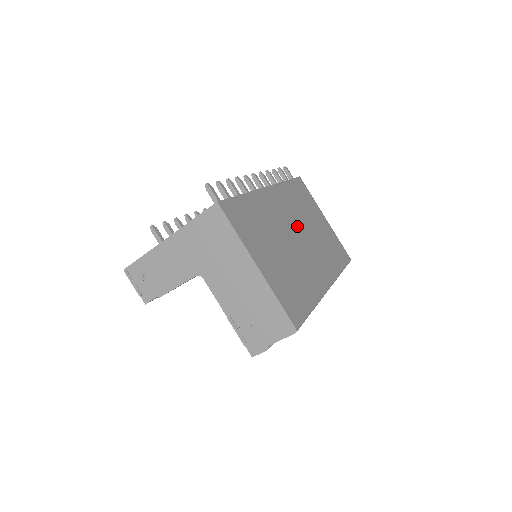
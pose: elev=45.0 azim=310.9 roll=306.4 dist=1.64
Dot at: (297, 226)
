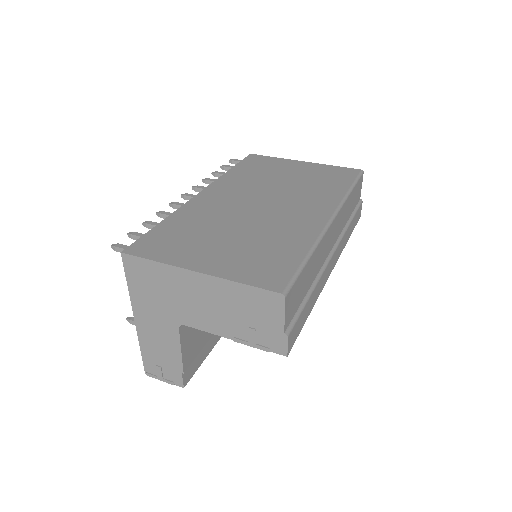
Dot at: (257, 196)
